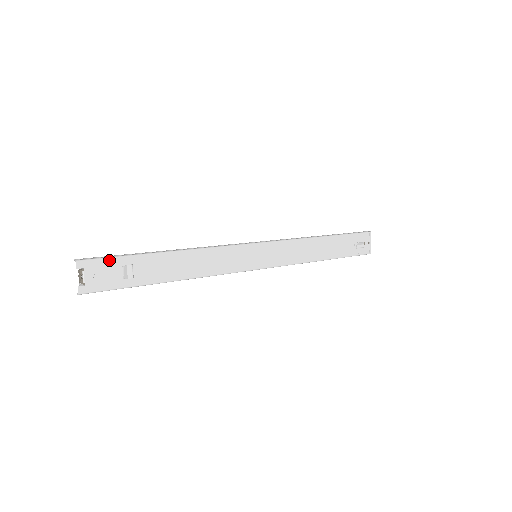
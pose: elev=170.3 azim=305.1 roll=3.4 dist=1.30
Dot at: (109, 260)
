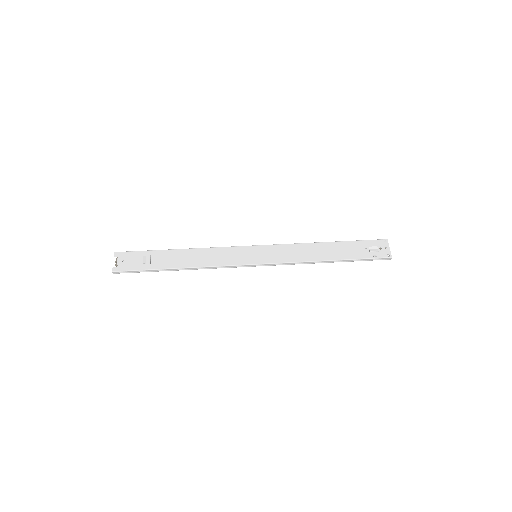
Dot at: (135, 253)
